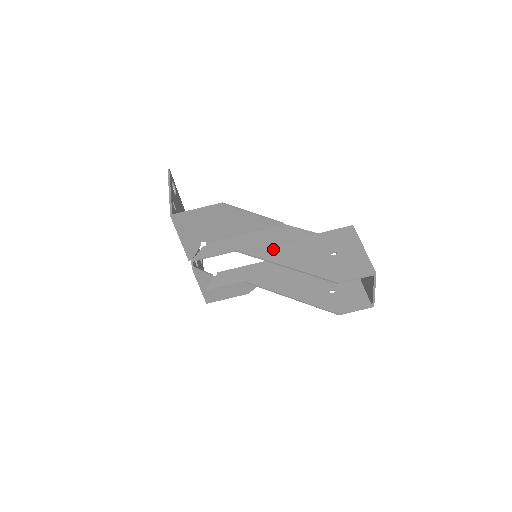
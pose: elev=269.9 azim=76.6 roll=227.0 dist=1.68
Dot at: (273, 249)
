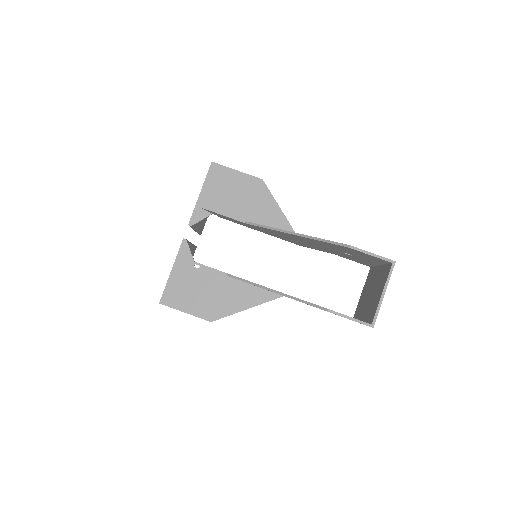
Dot at: occluded
